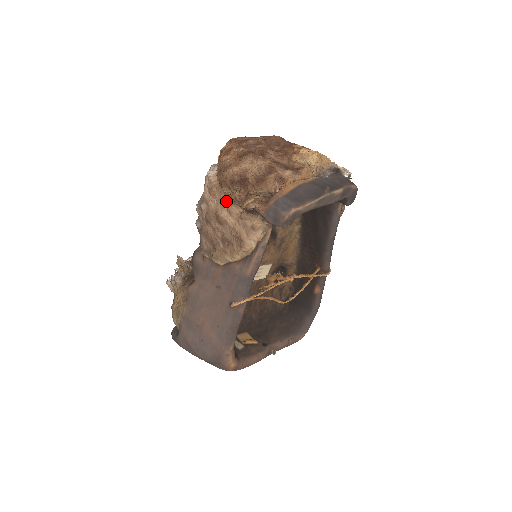
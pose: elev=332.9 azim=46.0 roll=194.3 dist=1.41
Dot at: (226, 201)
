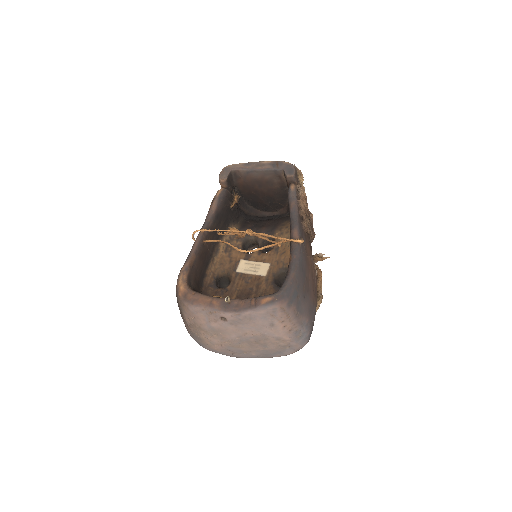
Dot at: occluded
